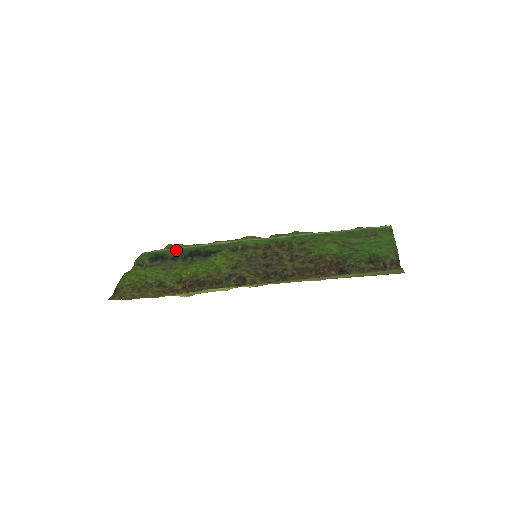
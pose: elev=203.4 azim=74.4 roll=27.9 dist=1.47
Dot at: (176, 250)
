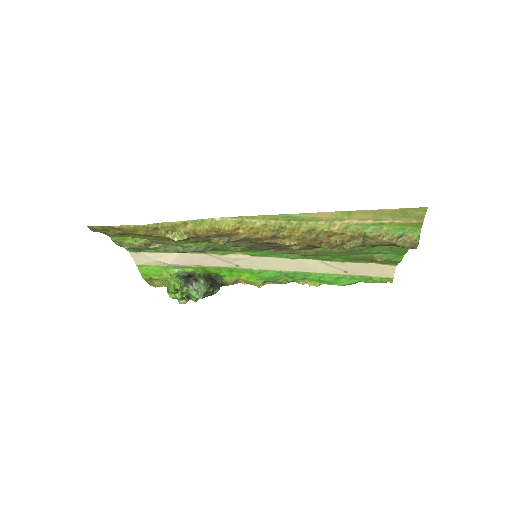
Dot at: (167, 251)
